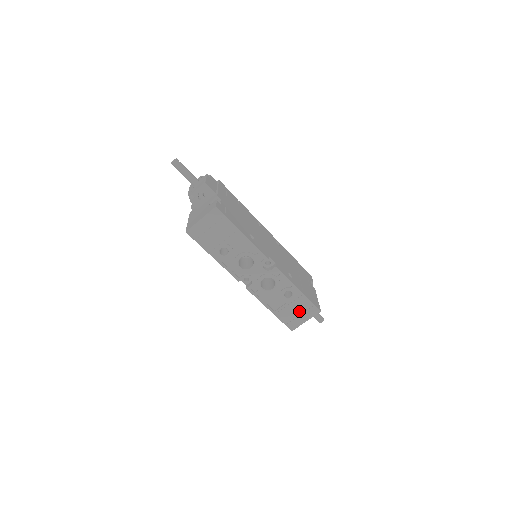
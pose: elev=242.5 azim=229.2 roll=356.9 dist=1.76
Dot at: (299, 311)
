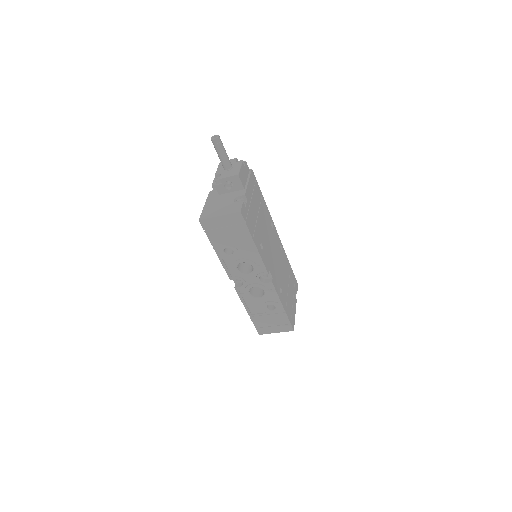
Dot at: (274, 323)
